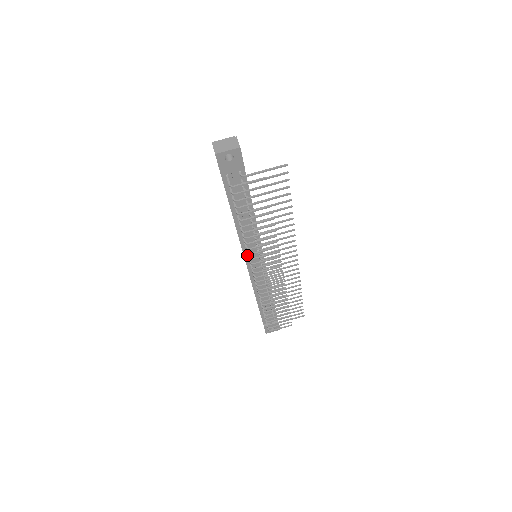
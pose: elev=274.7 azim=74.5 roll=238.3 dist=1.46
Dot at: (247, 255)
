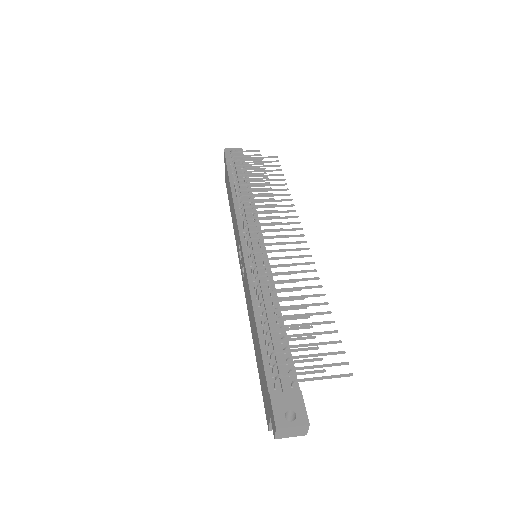
Dot at: (243, 234)
